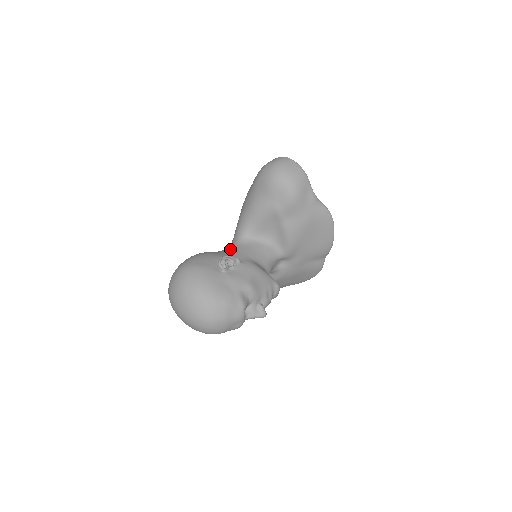
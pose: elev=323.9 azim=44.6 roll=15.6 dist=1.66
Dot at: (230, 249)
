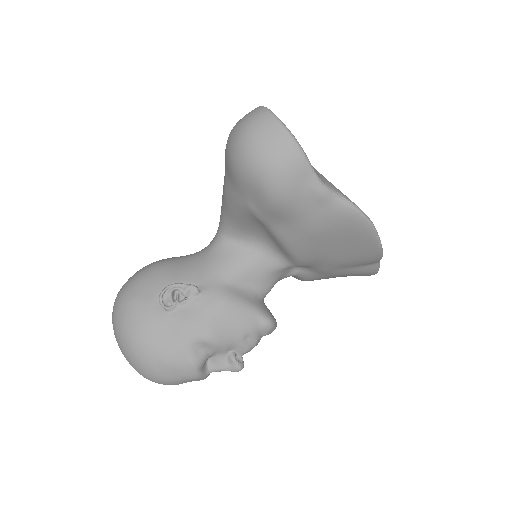
Dot at: (201, 257)
